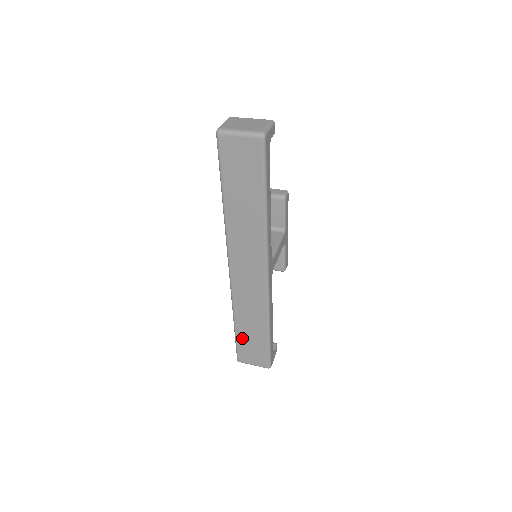
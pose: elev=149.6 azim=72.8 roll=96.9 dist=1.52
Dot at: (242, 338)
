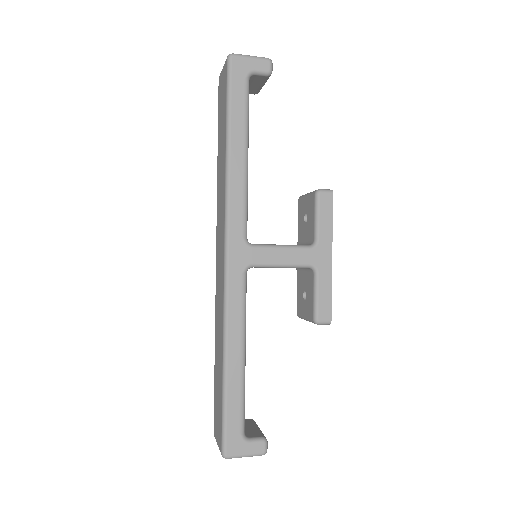
Dot at: (216, 382)
